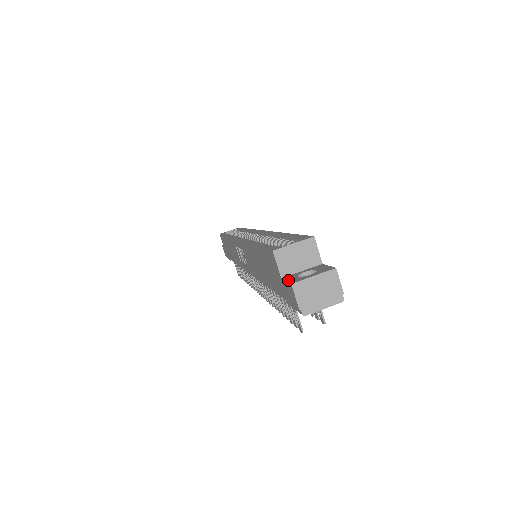
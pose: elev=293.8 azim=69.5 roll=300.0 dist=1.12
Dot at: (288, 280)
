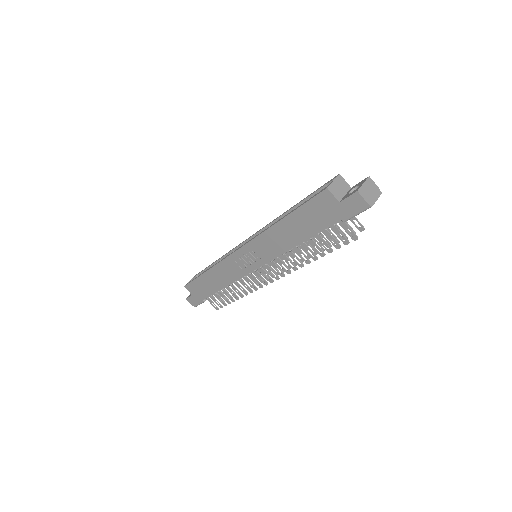
Dot at: (349, 195)
